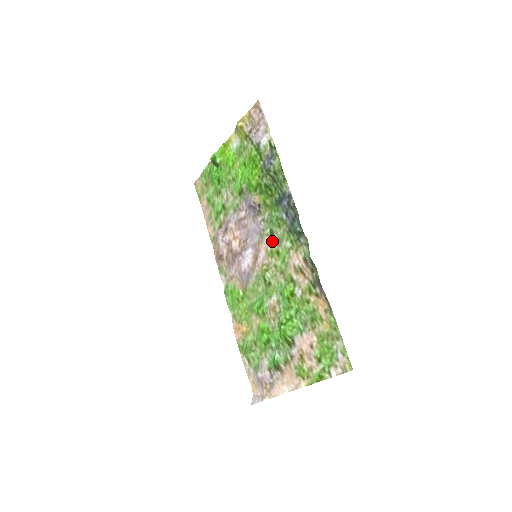
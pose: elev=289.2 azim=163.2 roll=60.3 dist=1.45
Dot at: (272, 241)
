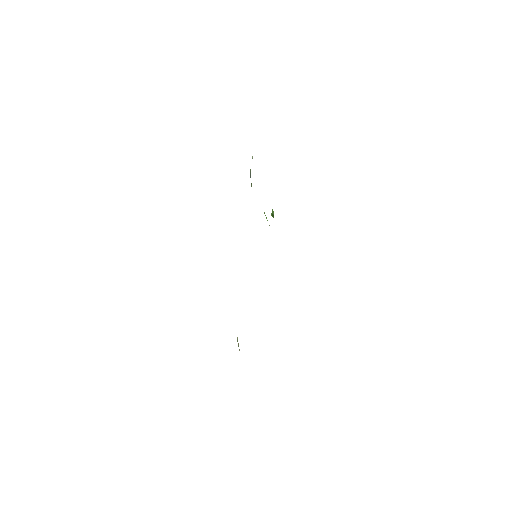
Dot at: occluded
